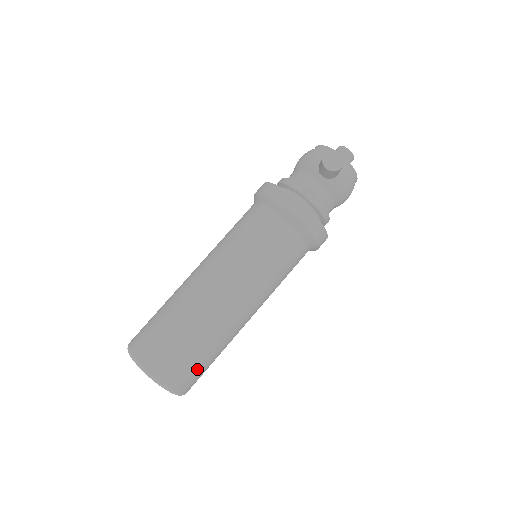
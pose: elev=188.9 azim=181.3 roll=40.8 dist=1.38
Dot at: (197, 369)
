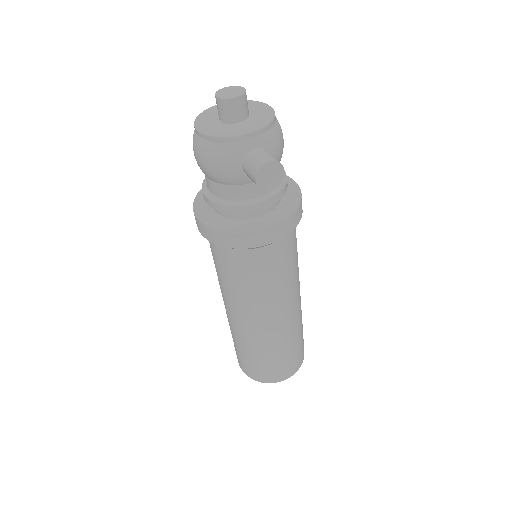
Dot at: (303, 341)
